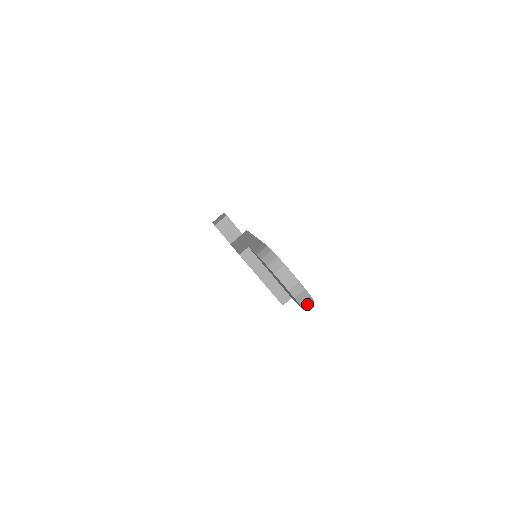
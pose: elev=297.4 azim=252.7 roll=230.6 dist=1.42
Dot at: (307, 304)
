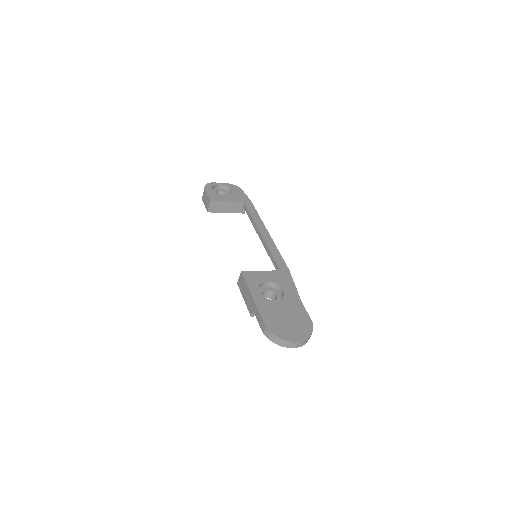
Dot at: (310, 336)
